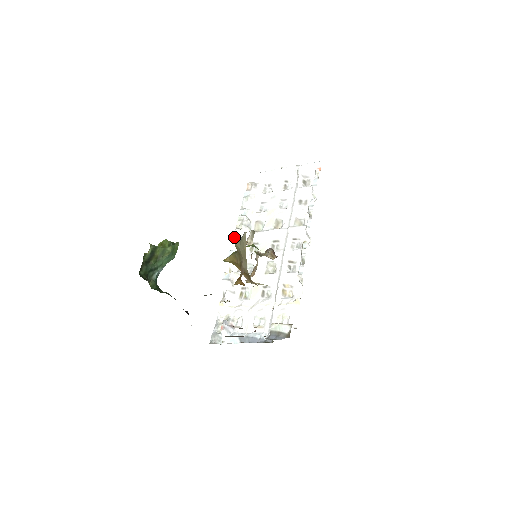
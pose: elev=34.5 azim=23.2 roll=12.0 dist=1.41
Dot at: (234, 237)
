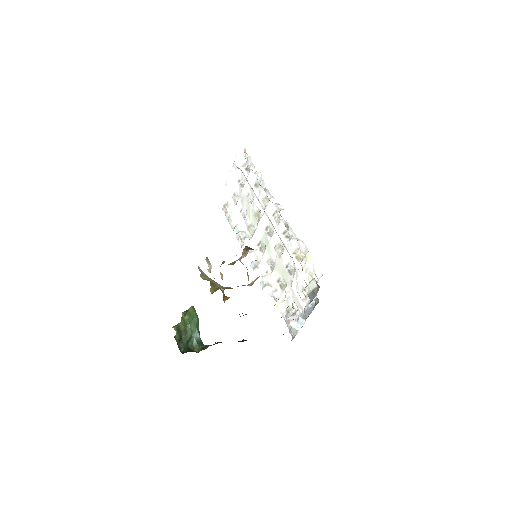
Dot at: occluded
